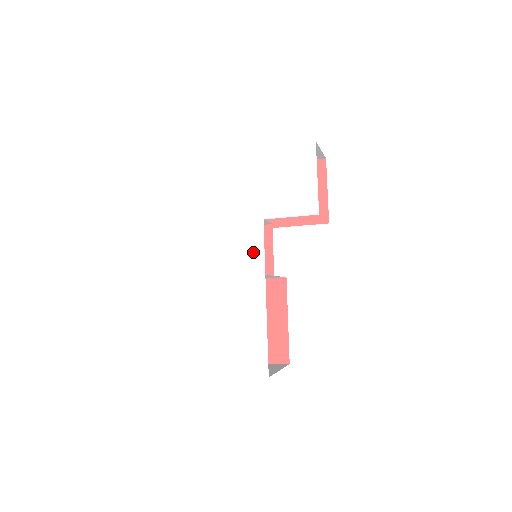
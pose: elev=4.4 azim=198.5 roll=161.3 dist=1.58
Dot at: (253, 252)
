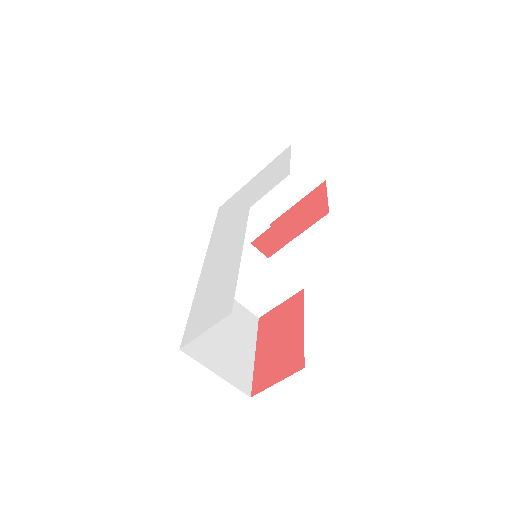
Dot at: (238, 231)
